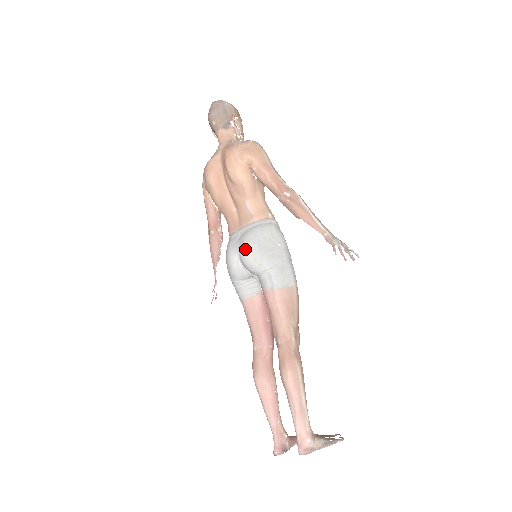
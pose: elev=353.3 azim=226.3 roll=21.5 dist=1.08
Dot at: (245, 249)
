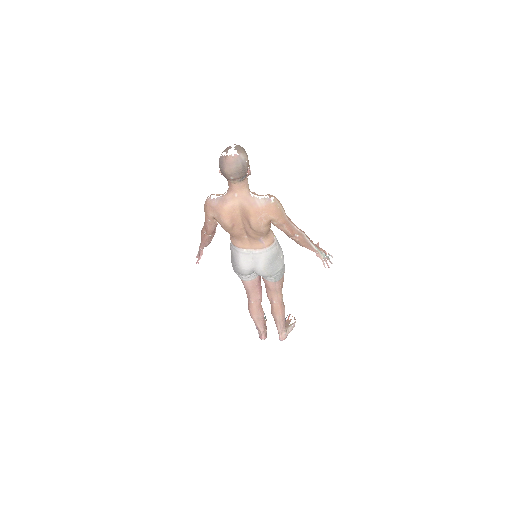
Dot at: (262, 270)
